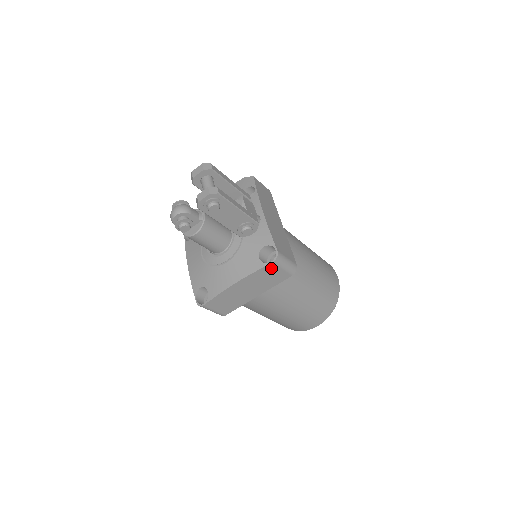
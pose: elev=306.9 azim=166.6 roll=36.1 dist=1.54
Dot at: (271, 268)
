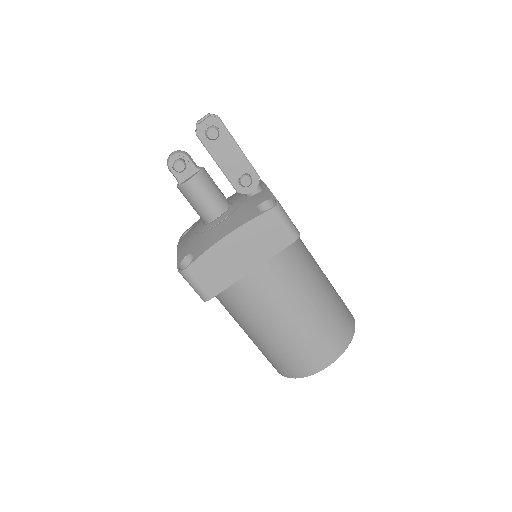
Dot at: (269, 220)
